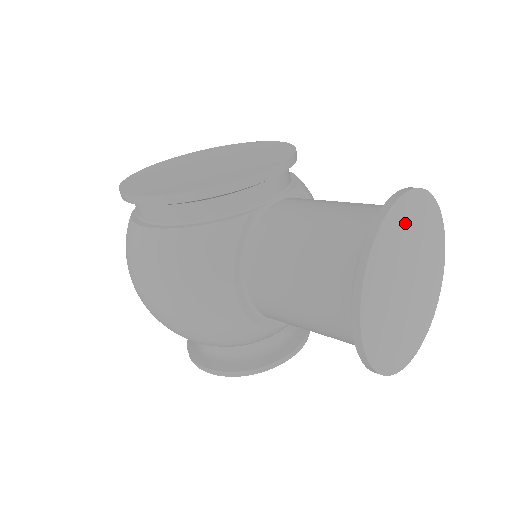
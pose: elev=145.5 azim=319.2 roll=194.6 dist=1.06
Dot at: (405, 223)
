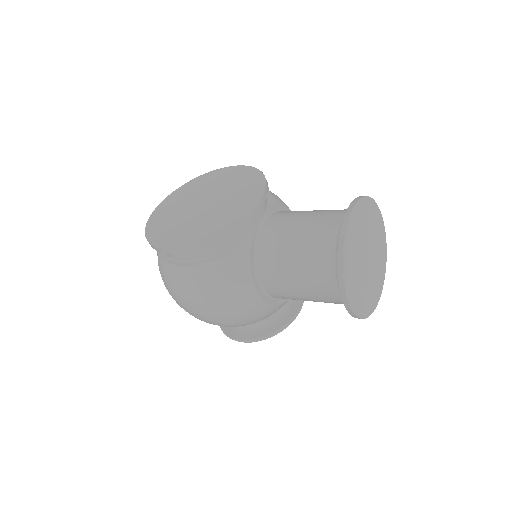
Dot at: (357, 225)
